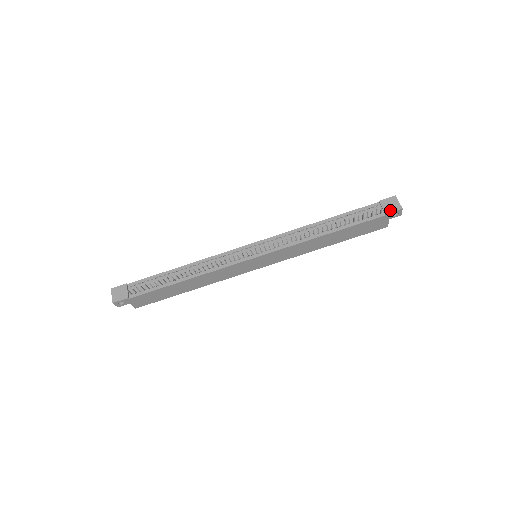
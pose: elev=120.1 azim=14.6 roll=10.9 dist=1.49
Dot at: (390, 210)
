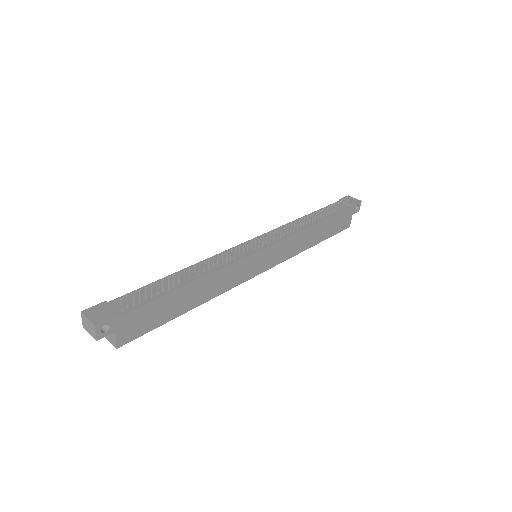
Dot at: (353, 202)
